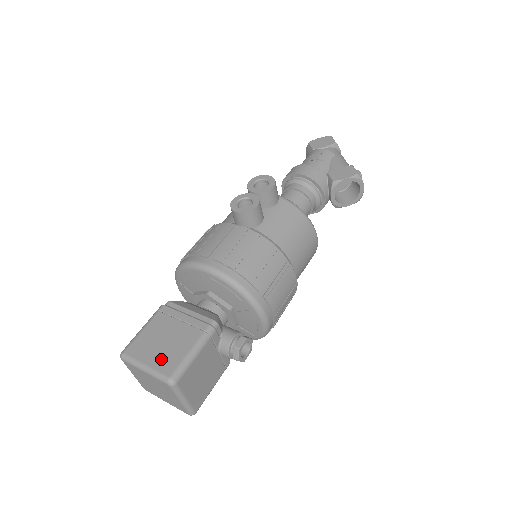
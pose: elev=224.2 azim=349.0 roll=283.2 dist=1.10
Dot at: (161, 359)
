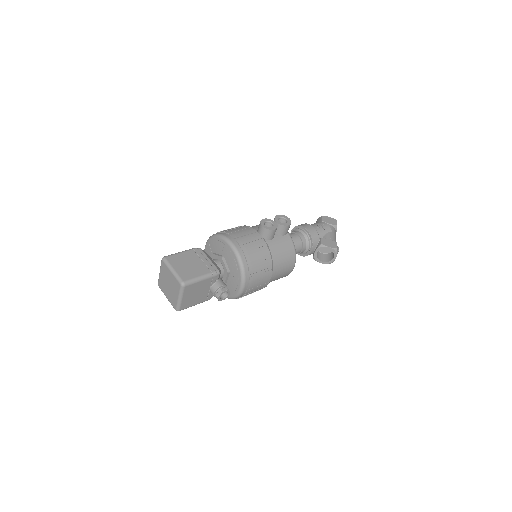
Dot at: (183, 271)
